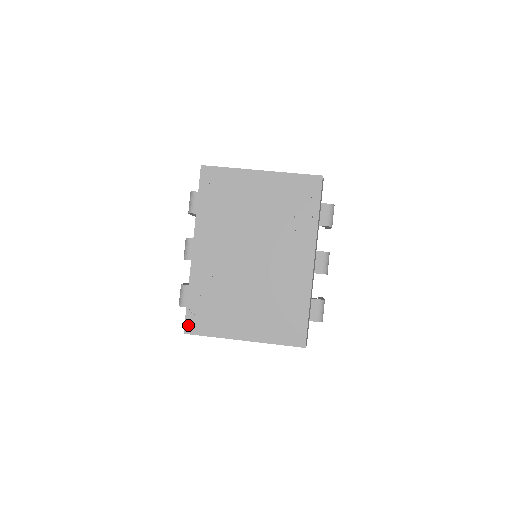
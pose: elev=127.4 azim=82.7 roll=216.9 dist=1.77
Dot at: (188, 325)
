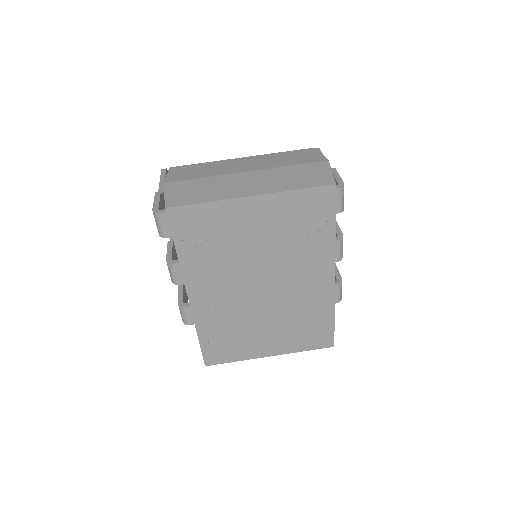
Dot at: (207, 359)
